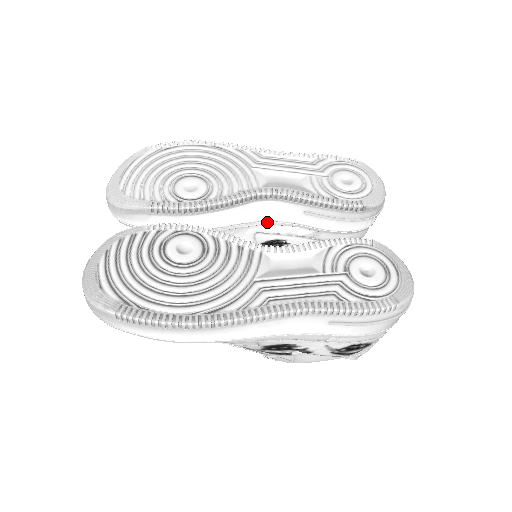
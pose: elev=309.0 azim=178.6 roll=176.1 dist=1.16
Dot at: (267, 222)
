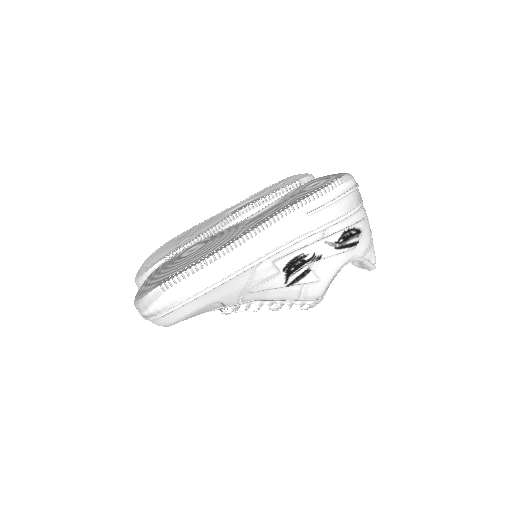
Dot at: occluded
